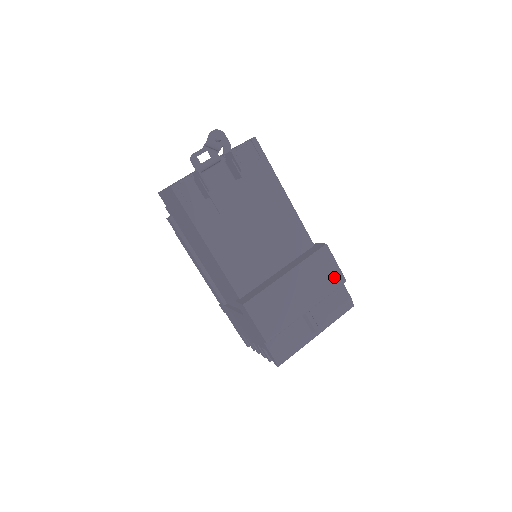
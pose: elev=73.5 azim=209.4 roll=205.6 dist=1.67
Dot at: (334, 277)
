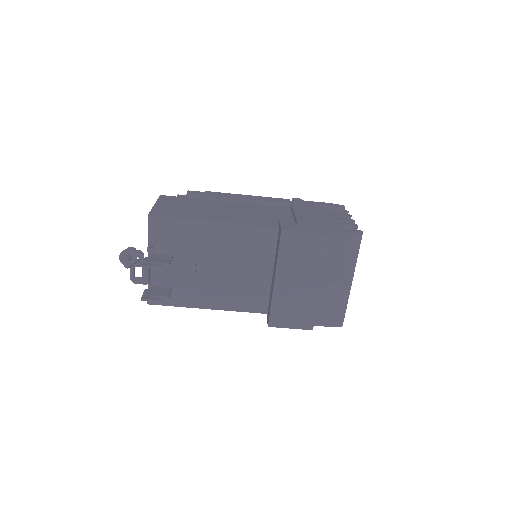
Dot at: (315, 243)
